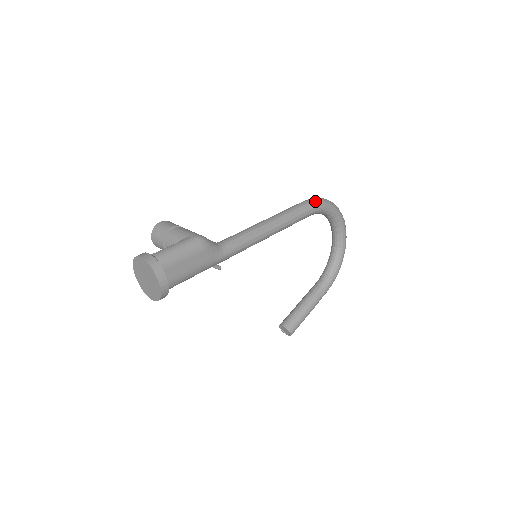
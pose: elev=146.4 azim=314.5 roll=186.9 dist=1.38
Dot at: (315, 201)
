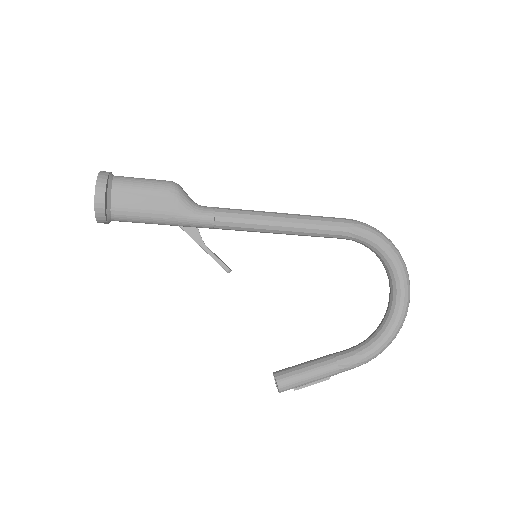
Dot at: (357, 222)
